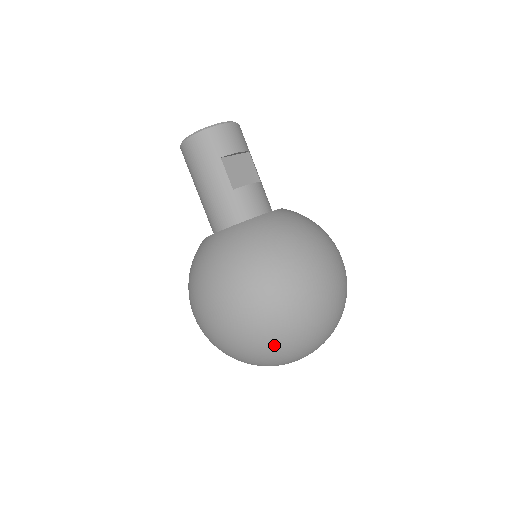
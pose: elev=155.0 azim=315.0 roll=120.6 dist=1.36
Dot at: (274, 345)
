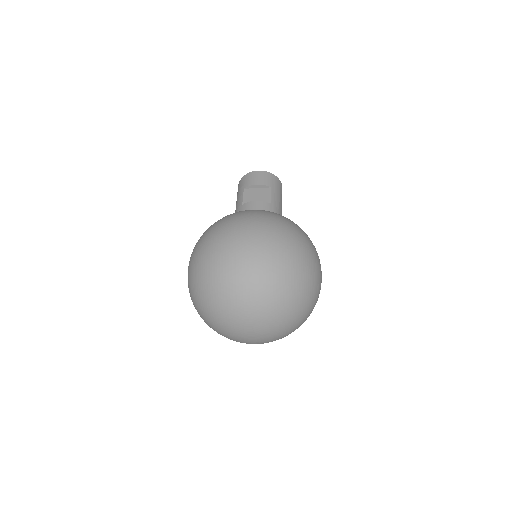
Dot at: (201, 286)
